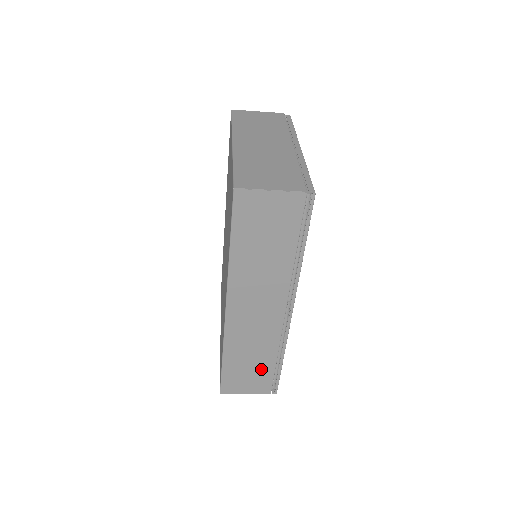
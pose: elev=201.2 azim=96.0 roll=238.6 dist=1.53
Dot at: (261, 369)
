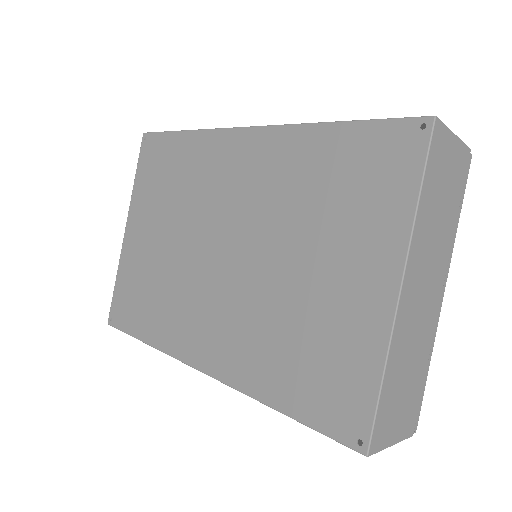
Dot at: occluded
